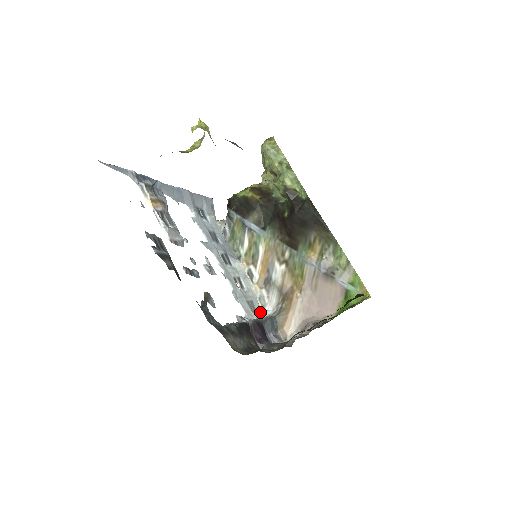
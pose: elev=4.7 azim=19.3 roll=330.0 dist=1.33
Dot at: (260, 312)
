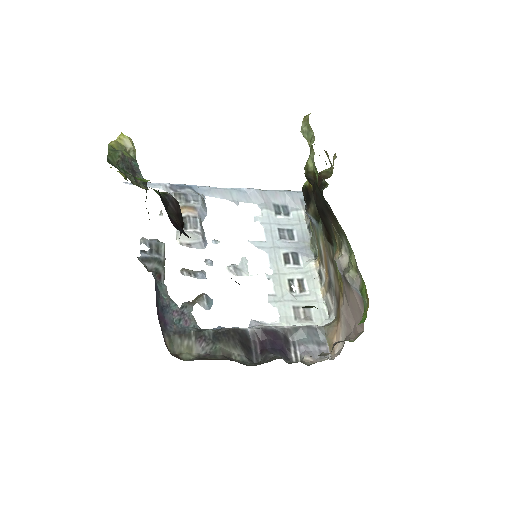
Dot at: (316, 320)
